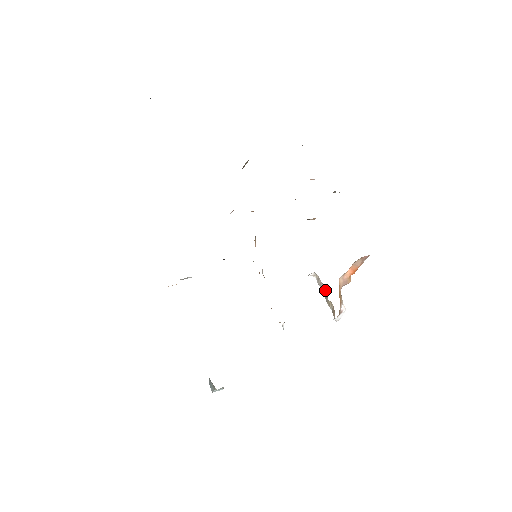
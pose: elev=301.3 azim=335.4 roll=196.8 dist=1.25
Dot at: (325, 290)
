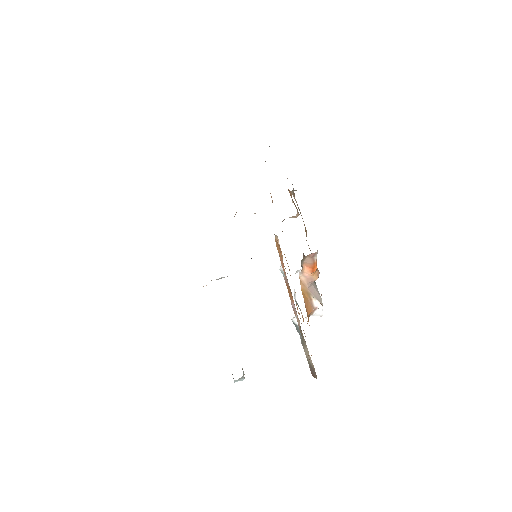
Dot at: occluded
